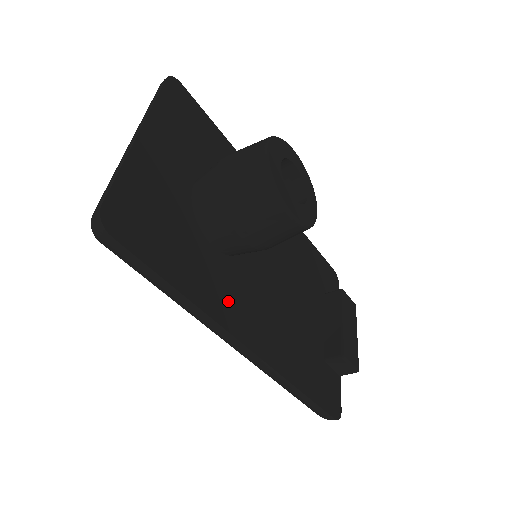
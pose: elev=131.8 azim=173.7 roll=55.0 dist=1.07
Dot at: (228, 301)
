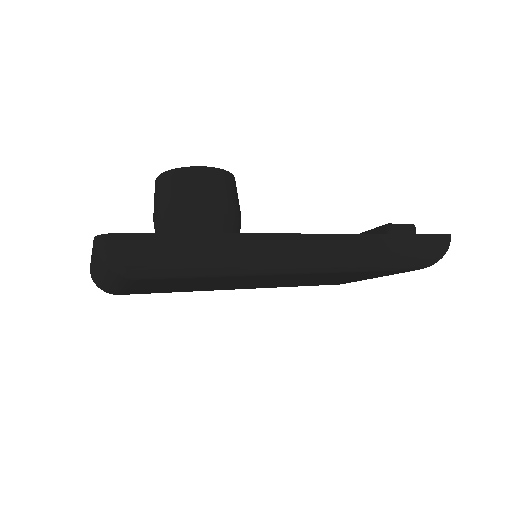
Dot at: occluded
